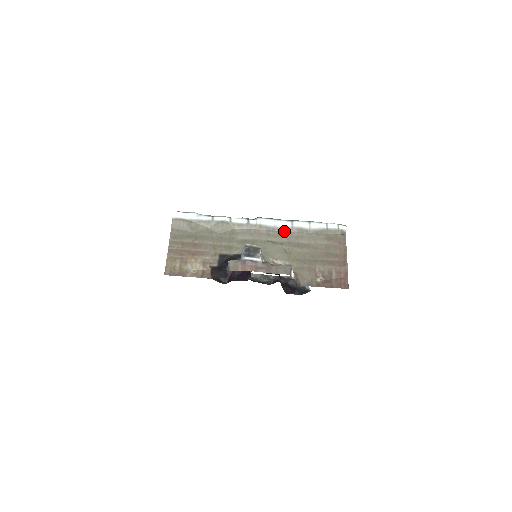
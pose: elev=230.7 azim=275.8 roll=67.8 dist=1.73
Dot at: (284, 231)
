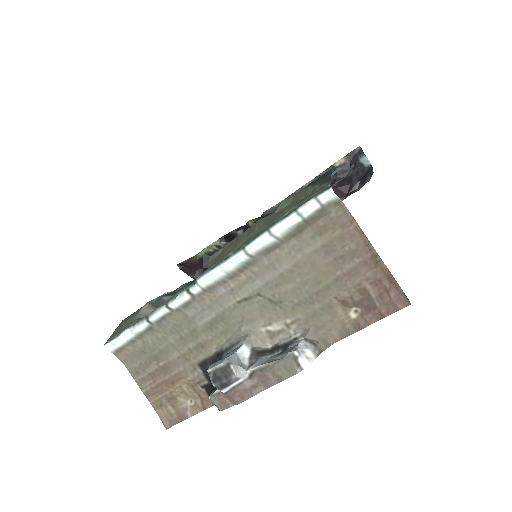
Dot at: (246, 269)
